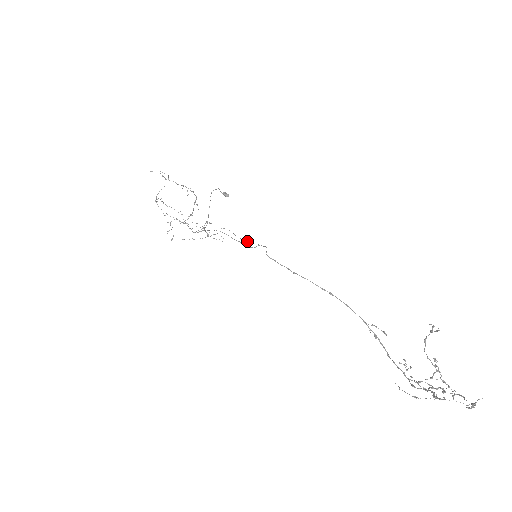
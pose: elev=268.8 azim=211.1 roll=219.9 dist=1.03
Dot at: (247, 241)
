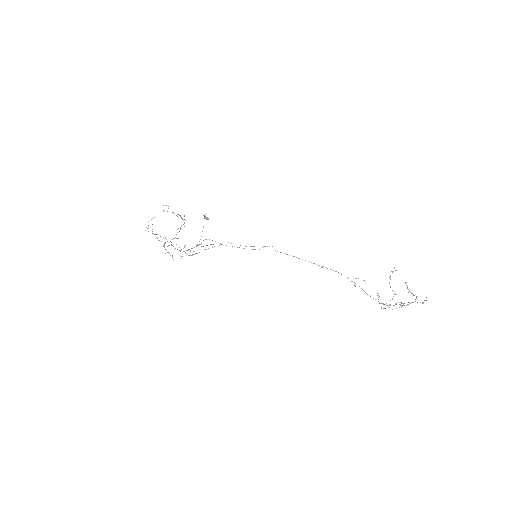
Dot at: (250, 246)
